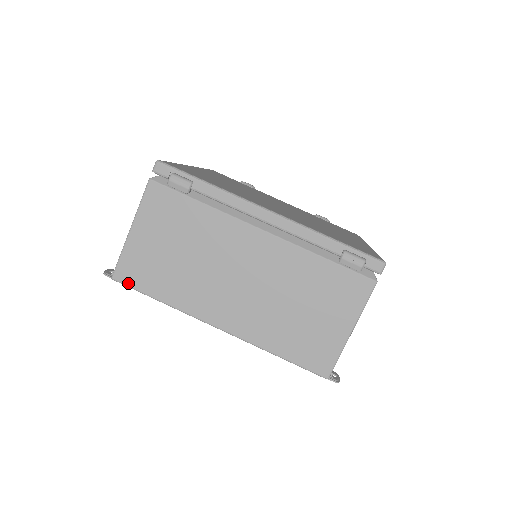
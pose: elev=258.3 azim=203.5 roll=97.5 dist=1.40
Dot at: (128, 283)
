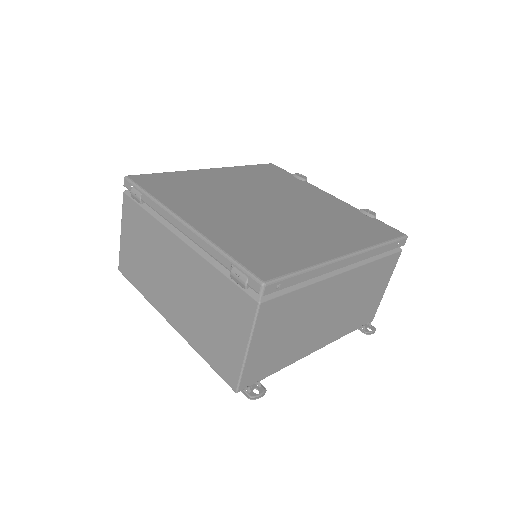
Dot at: (125, 275)
